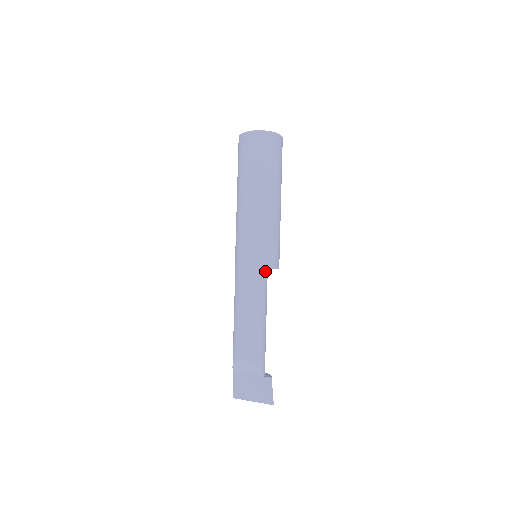
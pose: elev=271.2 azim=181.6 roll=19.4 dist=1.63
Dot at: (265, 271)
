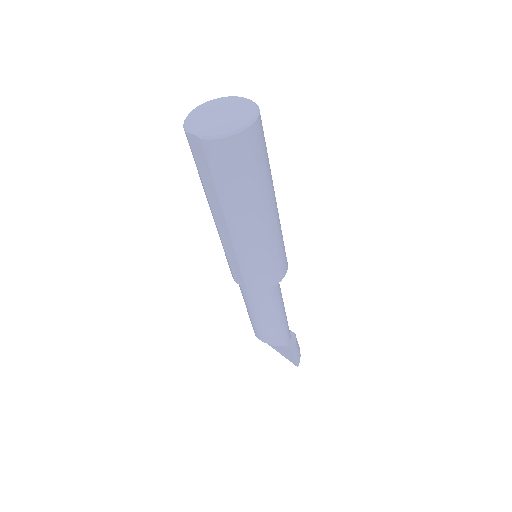
Dot at: occluded
